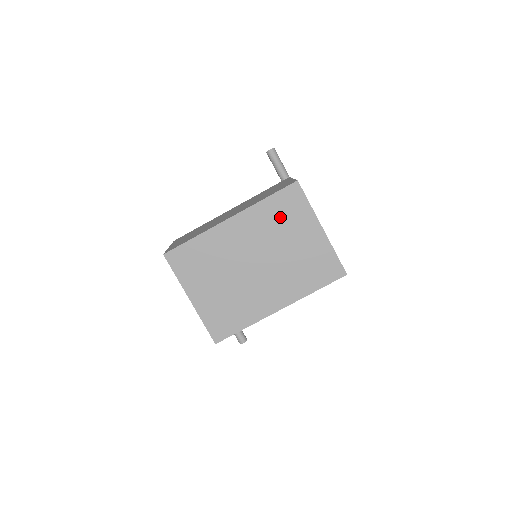
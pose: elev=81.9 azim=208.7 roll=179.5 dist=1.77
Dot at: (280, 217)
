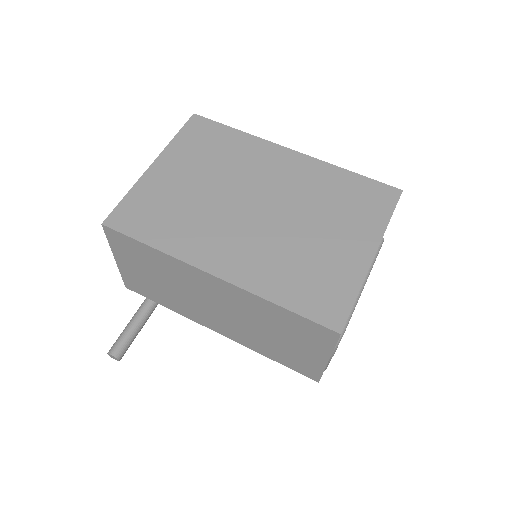
Dot at: (342, 198)
